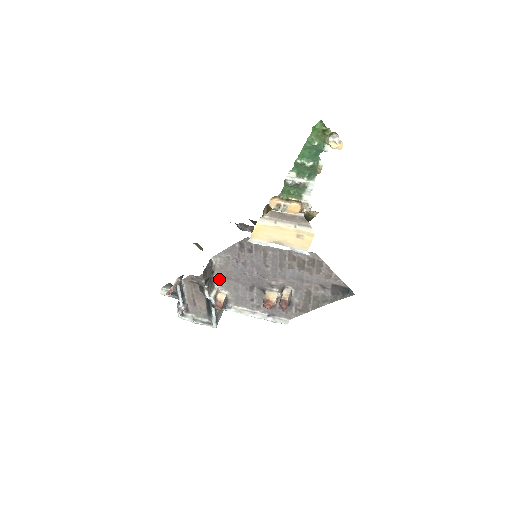
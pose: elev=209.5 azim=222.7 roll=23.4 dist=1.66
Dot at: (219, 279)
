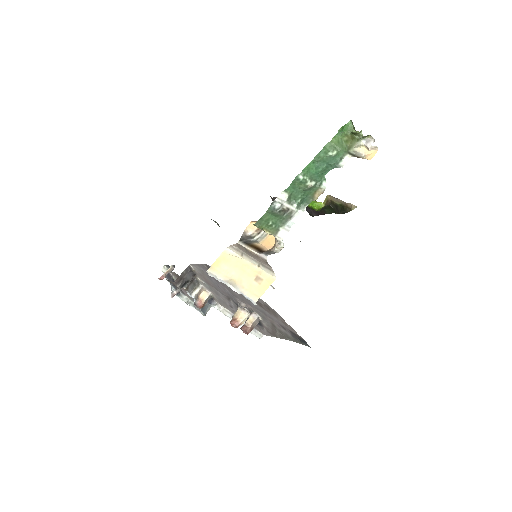
Dot at: (202, 281)
